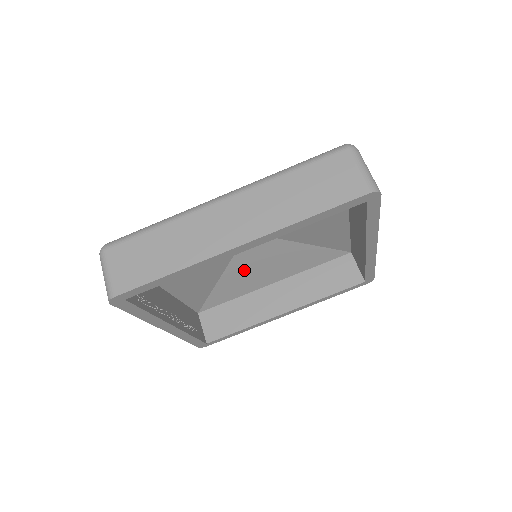
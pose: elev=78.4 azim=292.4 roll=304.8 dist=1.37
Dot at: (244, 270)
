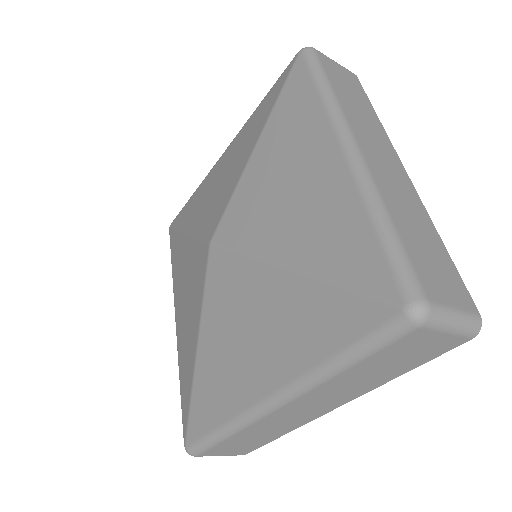
Dot at: occluded
